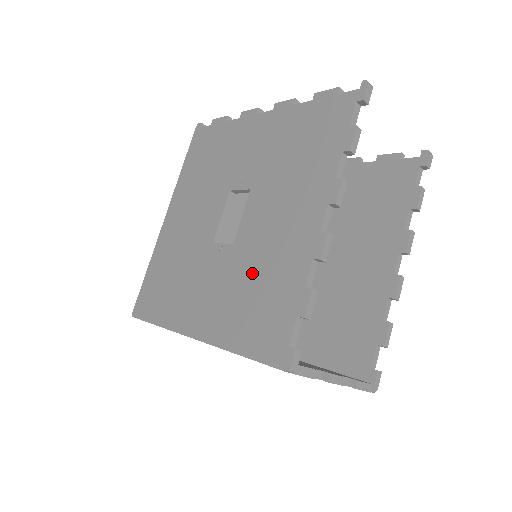
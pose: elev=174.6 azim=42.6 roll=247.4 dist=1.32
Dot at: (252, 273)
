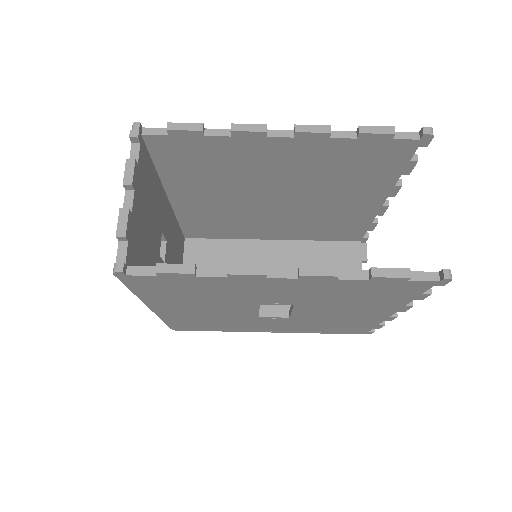
Dot at: (322, 323)
